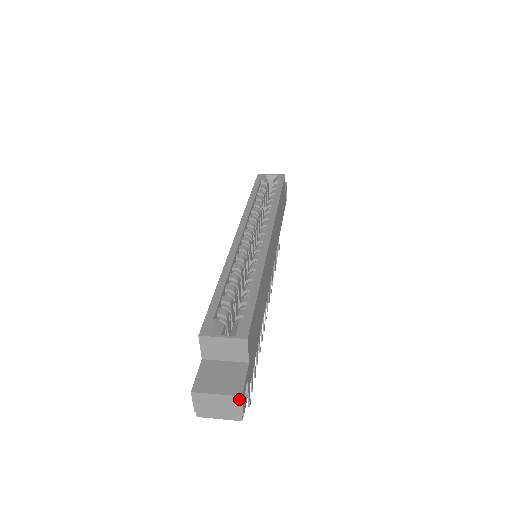
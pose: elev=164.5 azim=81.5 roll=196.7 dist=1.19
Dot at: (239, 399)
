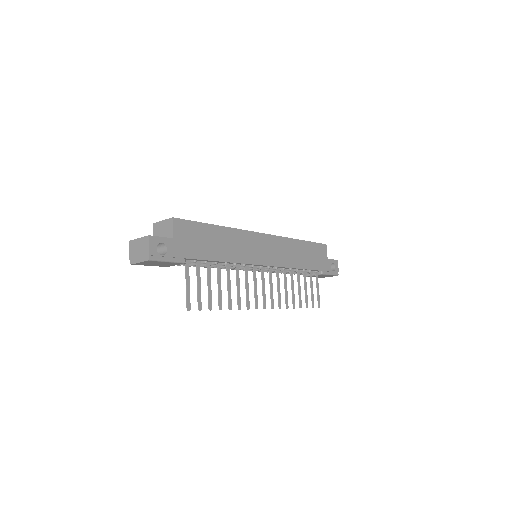
Dot at: (148, 238)
